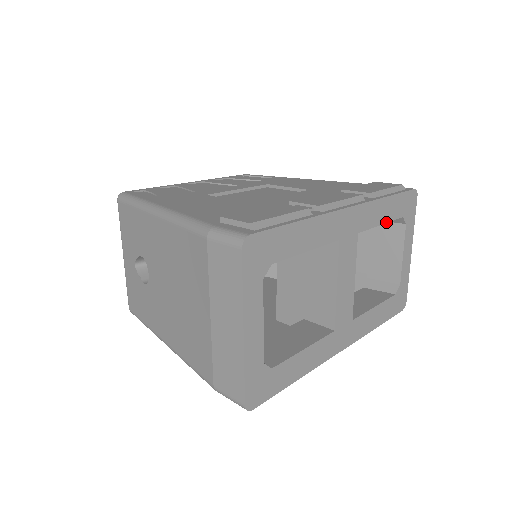
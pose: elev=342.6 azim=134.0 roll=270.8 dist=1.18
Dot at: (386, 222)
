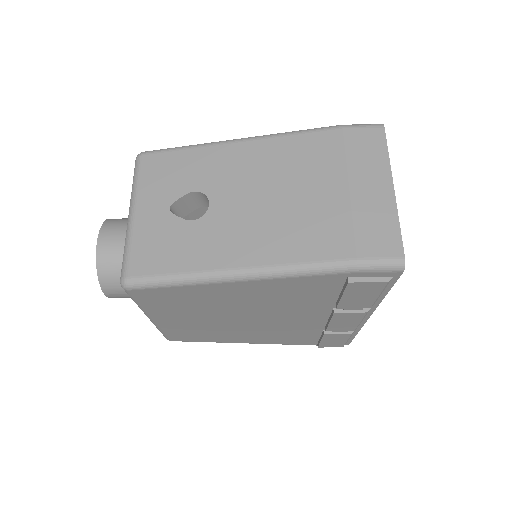
Dot at: occluded
